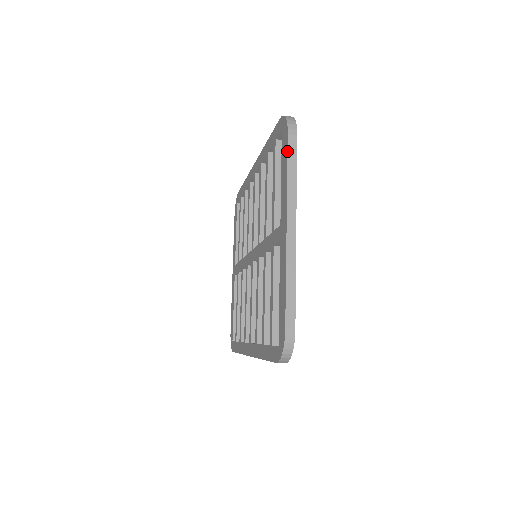
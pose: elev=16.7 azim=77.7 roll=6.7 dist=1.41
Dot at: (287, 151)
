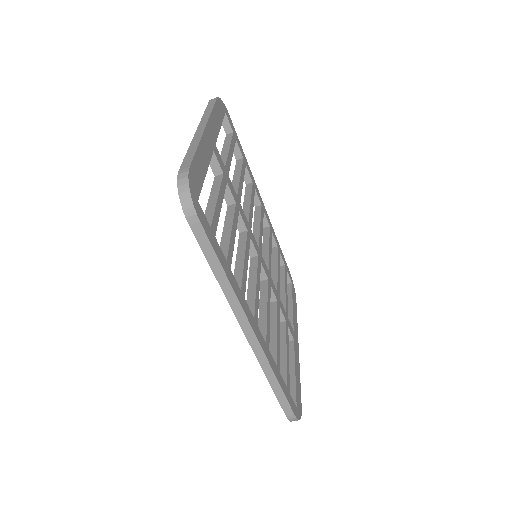
Dot at: (207, 106)
